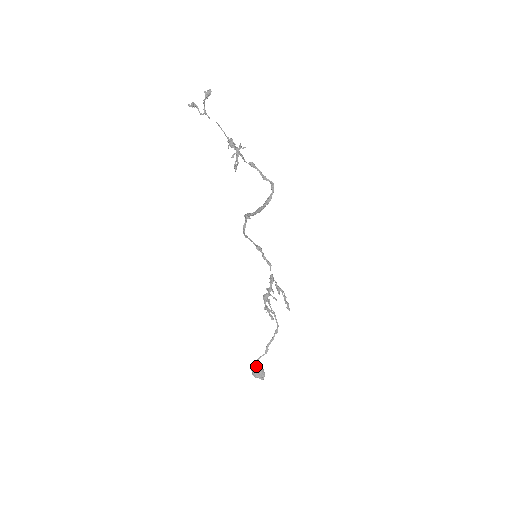
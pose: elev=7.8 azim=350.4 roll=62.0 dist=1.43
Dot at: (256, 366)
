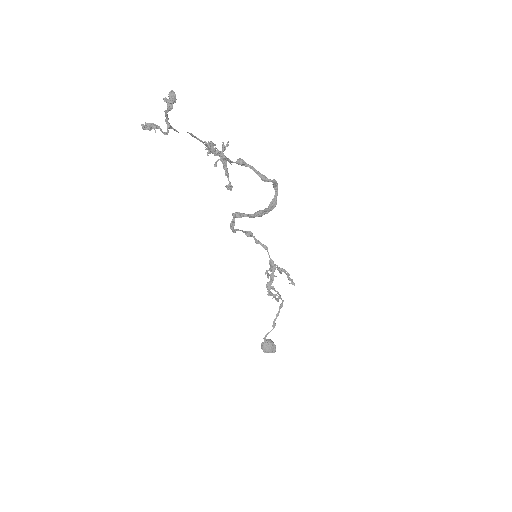
Dot at: (265, 342)
